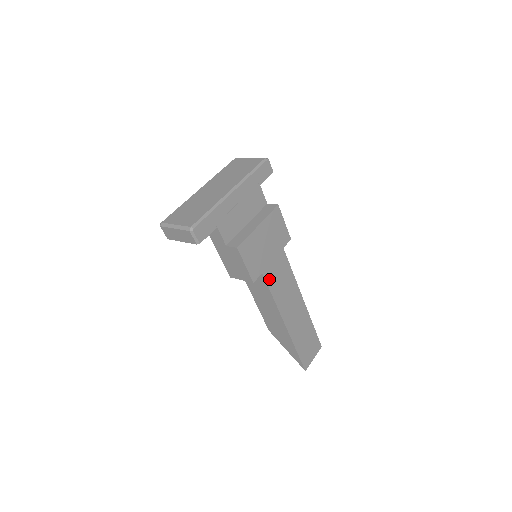
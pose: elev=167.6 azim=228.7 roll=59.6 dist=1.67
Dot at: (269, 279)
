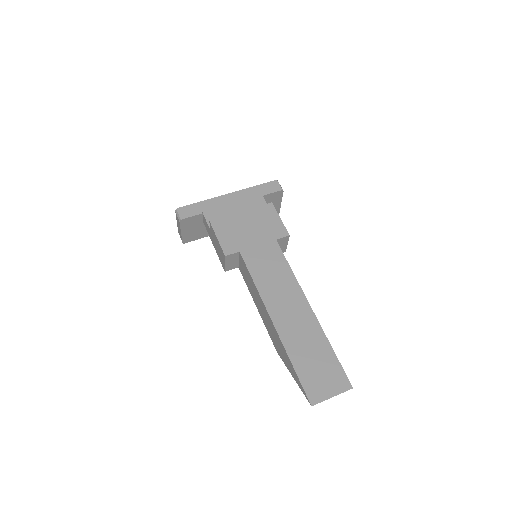
Dot at: (250, 261)
